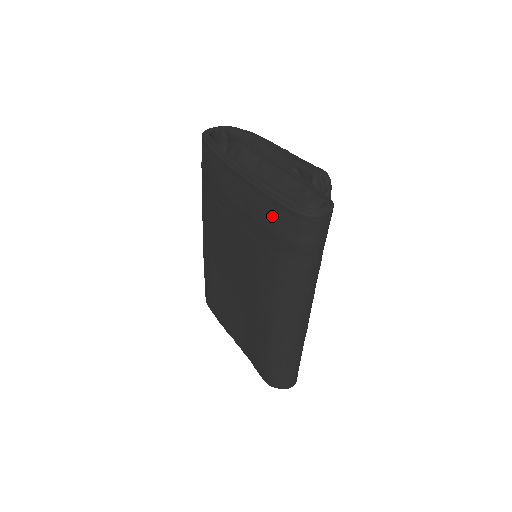
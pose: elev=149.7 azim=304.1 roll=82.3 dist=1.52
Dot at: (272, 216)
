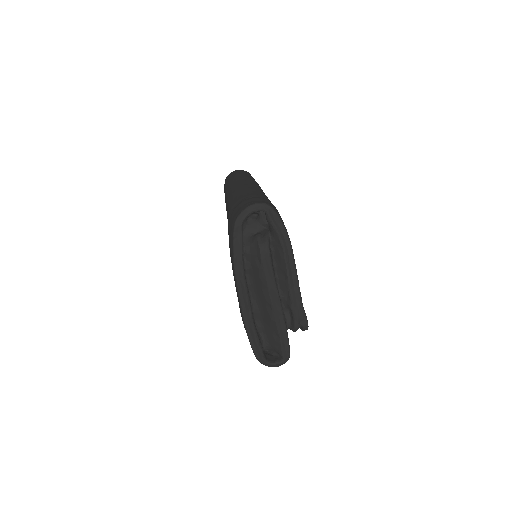
Dot at: occluded
